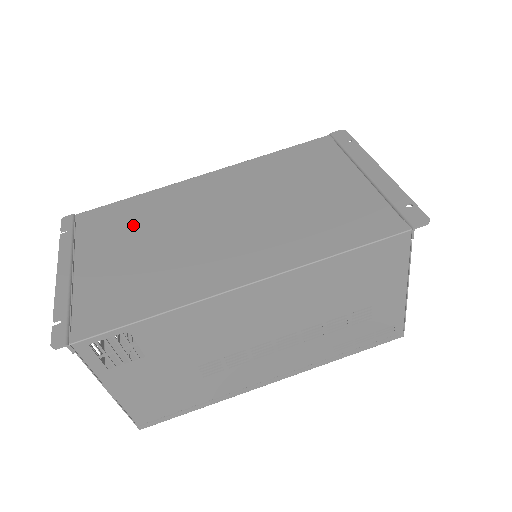
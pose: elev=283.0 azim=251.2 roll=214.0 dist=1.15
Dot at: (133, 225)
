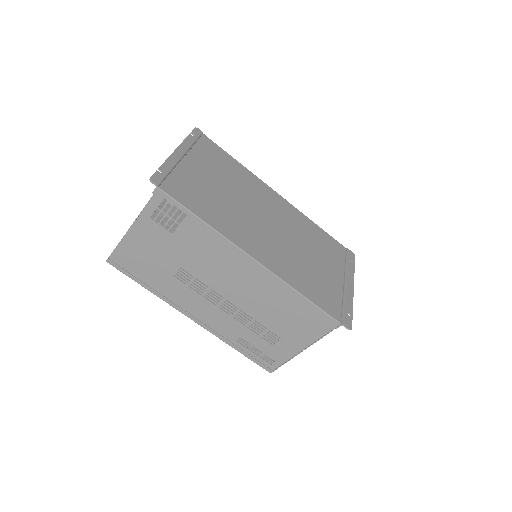
Dot at: (227, 174)
